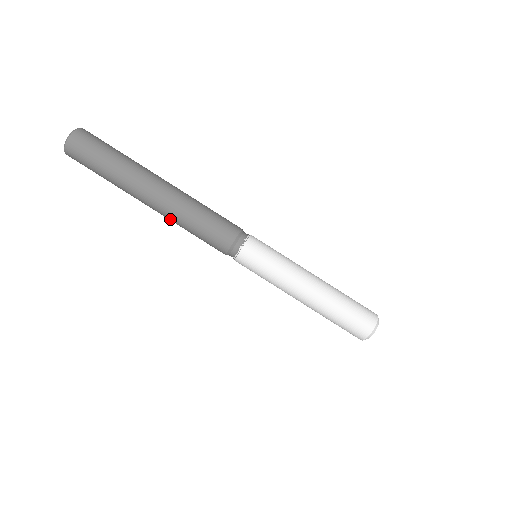
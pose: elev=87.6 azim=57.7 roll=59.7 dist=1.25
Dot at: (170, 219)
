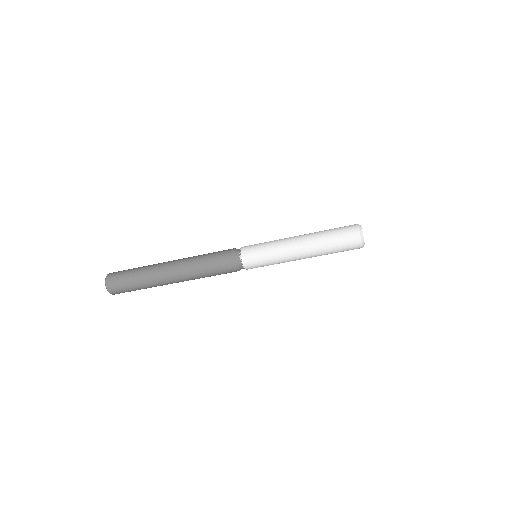
Dot at: occluded
